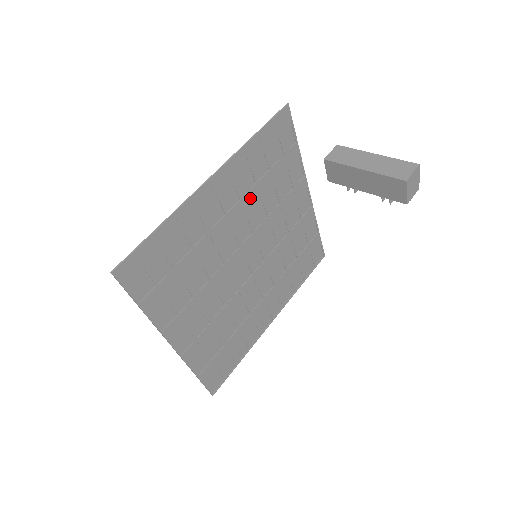
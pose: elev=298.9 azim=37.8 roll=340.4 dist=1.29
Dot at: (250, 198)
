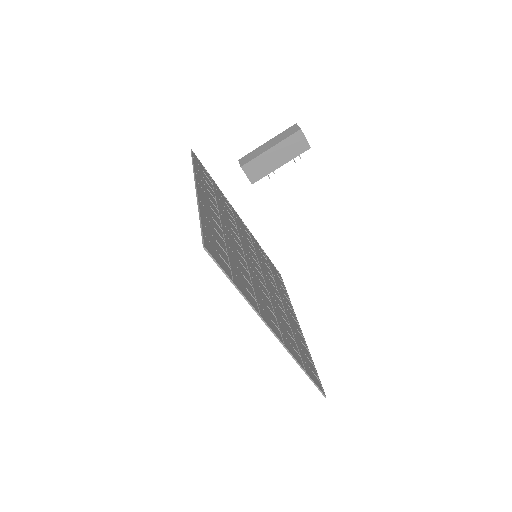
Dot at: (221, 212)
